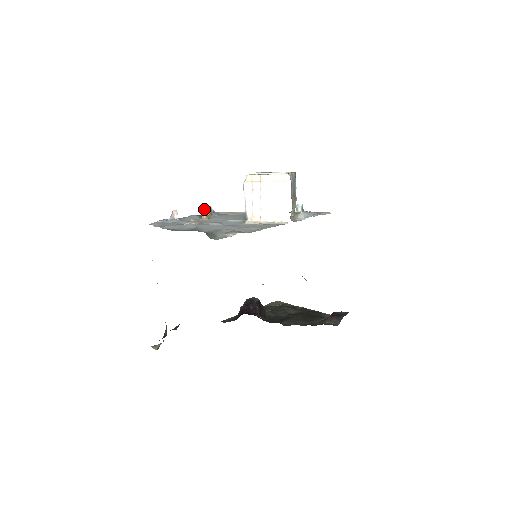
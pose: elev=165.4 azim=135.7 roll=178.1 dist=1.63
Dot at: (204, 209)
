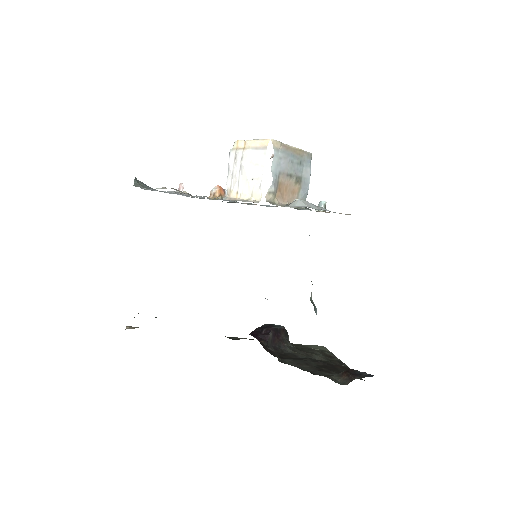
Dot at: (213, 188)
